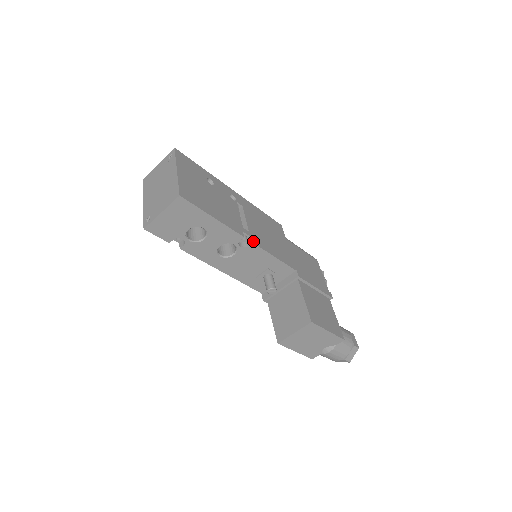
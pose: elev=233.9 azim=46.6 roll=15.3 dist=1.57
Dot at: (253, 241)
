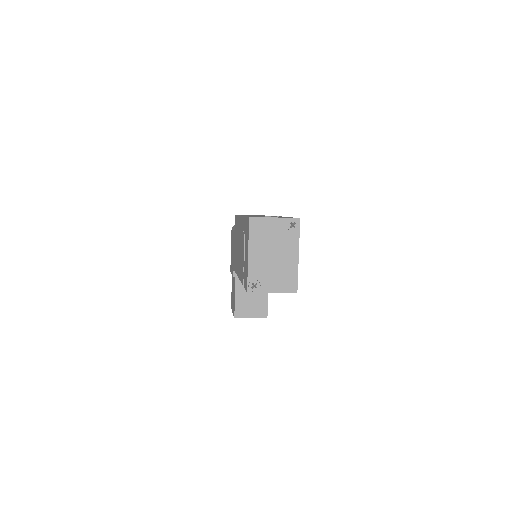
Dot at: occluded
